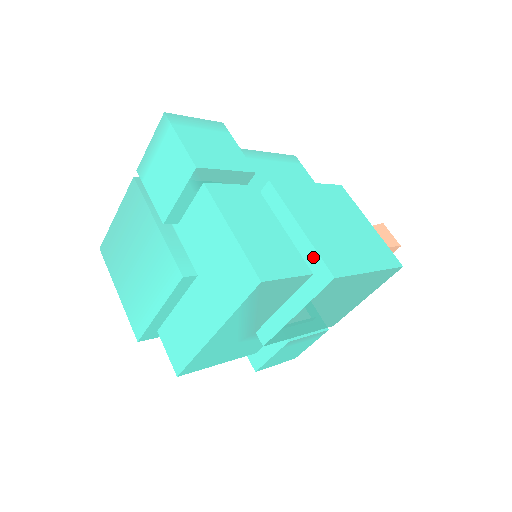
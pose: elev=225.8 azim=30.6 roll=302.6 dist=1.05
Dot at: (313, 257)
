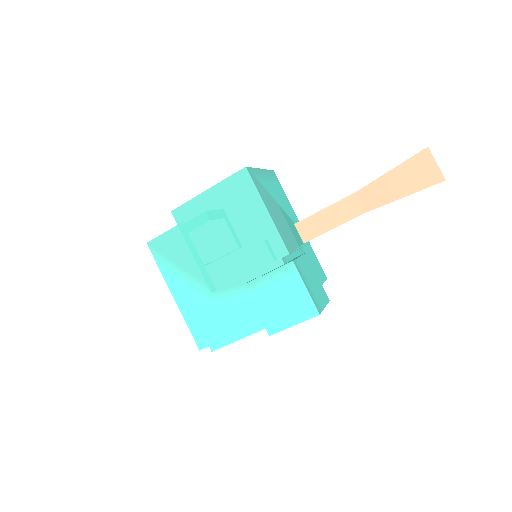
Dot at: occluded
